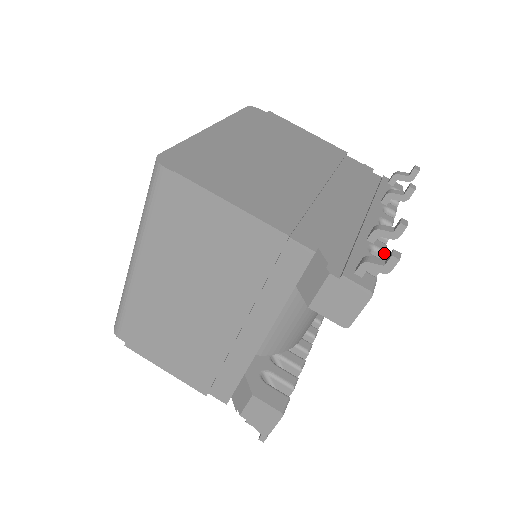
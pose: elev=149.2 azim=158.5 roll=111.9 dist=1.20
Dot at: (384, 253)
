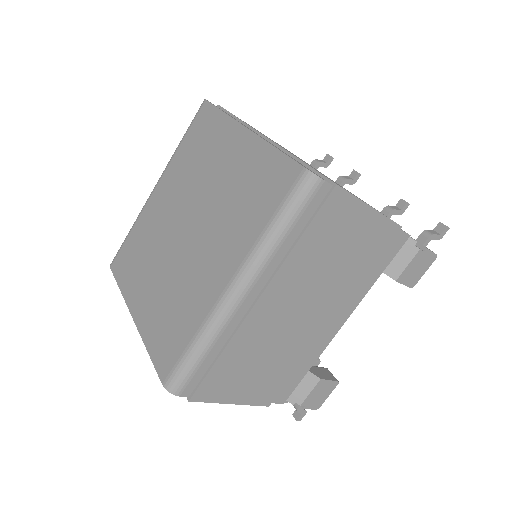
Dot at: occluded
